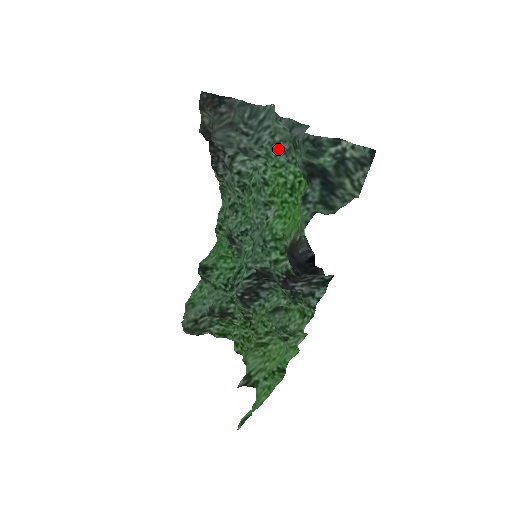
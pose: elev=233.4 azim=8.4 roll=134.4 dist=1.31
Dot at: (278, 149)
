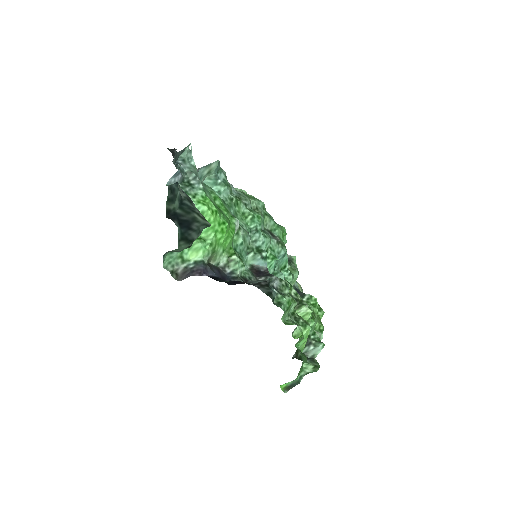
Dot at: occluded
